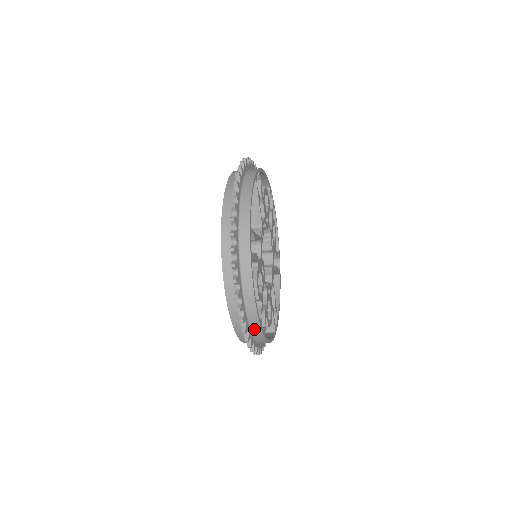
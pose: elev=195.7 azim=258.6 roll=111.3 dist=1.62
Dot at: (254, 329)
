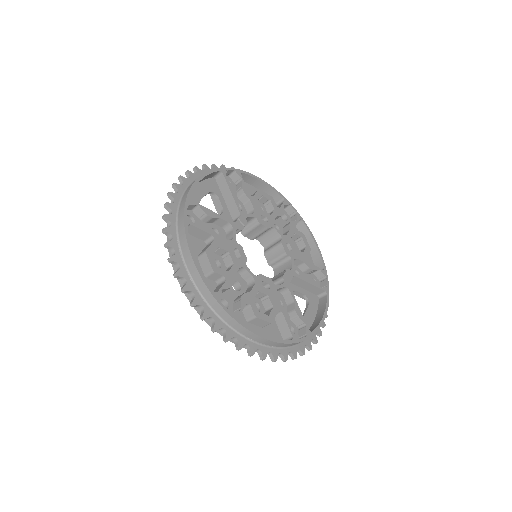
Dot at: (214, 306)
